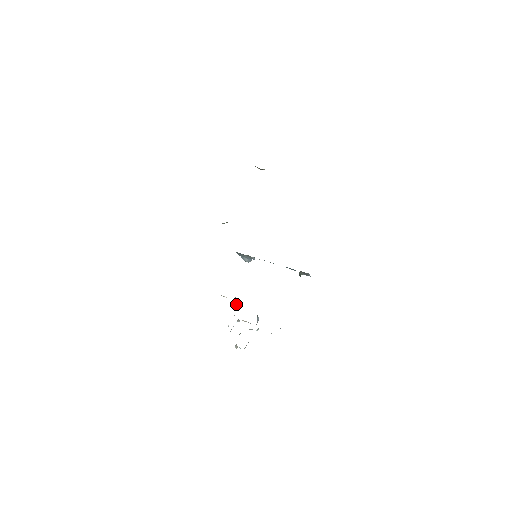
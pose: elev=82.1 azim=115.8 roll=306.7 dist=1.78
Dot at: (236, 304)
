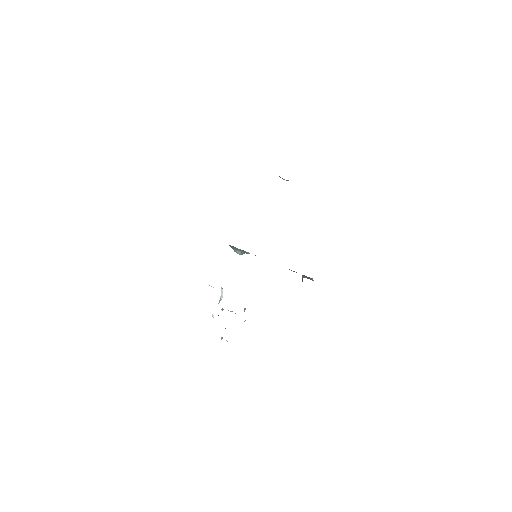
Dot at: (221, 293)
